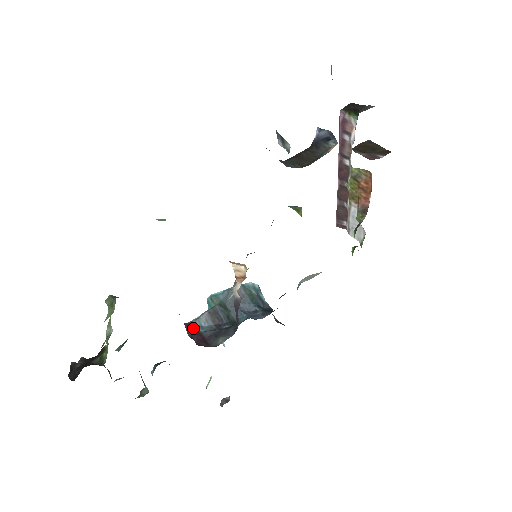
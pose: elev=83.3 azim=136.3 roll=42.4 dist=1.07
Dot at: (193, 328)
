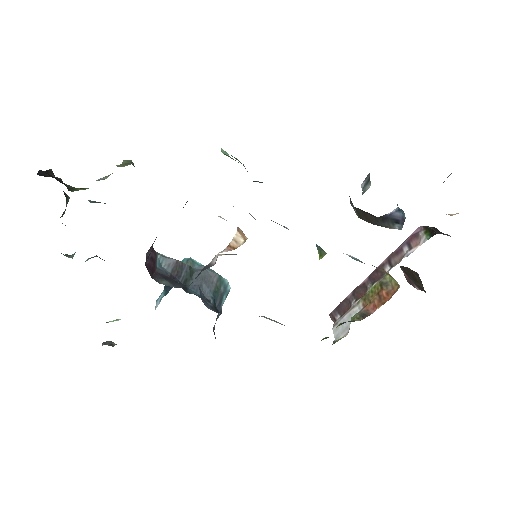
Dot at: (155, 257)
